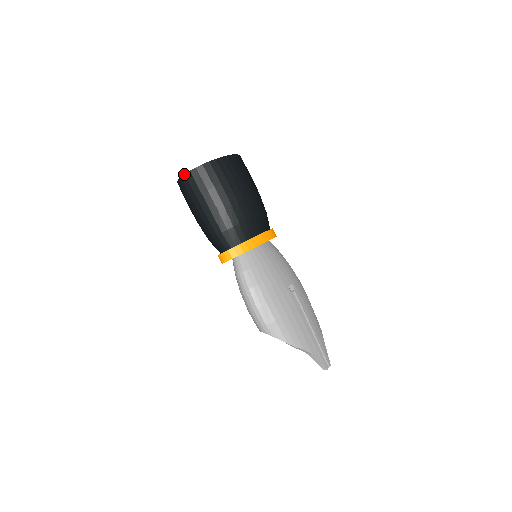
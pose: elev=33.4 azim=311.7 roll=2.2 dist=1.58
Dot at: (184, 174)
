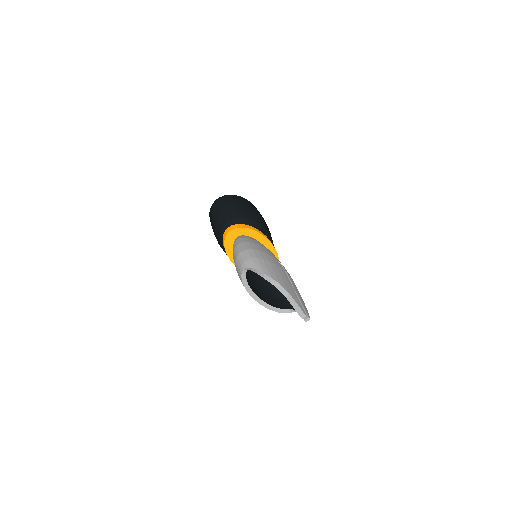
Dot at: (215, 200)
